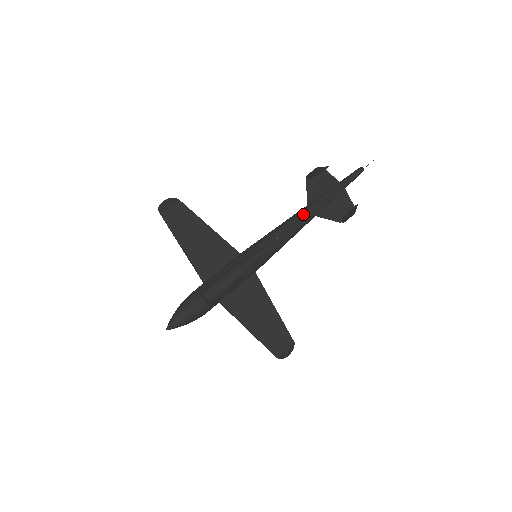
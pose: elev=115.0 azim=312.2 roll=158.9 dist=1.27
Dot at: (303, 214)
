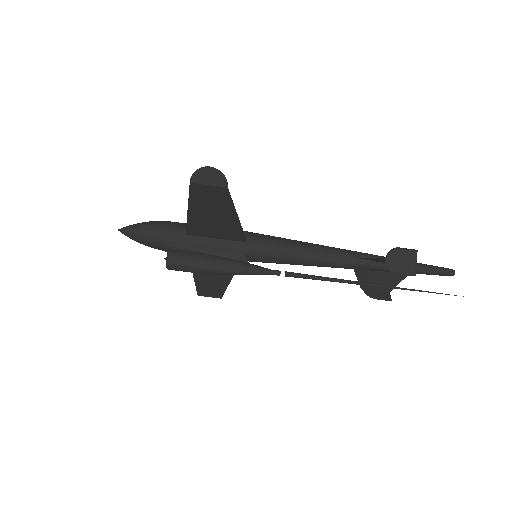
Dot at: (341, 265)
